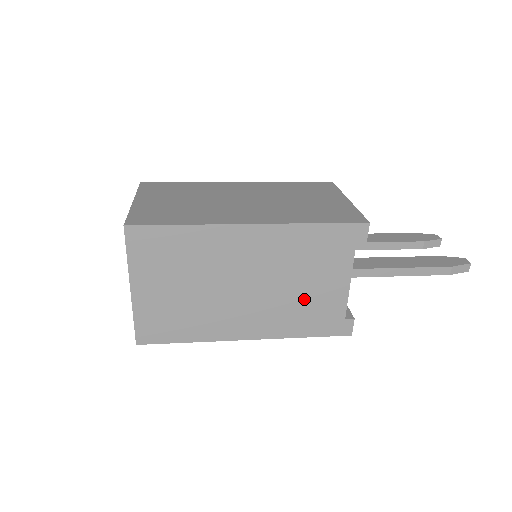
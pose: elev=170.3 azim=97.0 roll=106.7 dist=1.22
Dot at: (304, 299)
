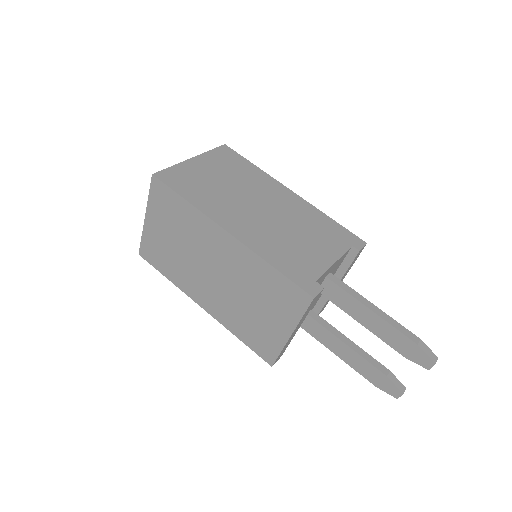
Dot at: occluded
